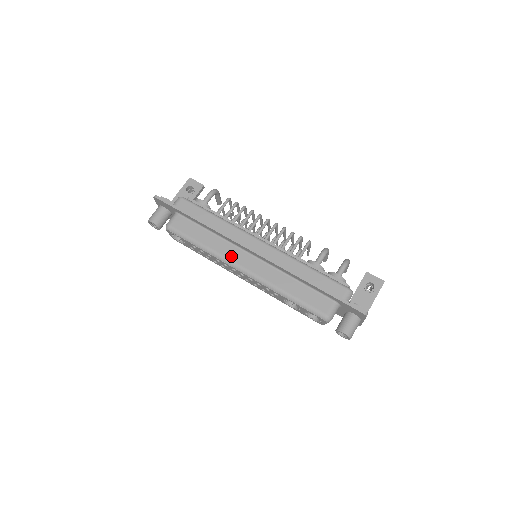
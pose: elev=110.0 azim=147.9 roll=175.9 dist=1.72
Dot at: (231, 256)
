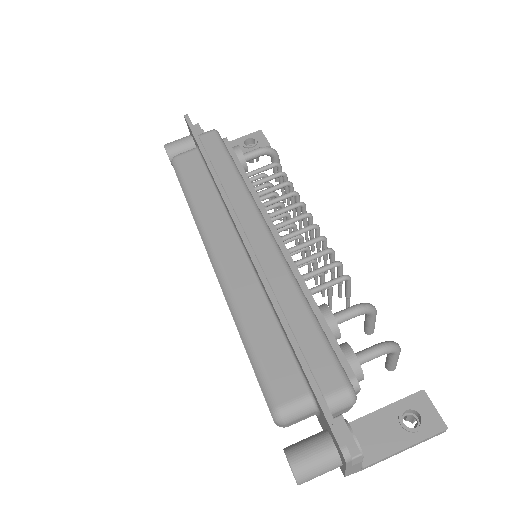
Dot at: (214, 231)
